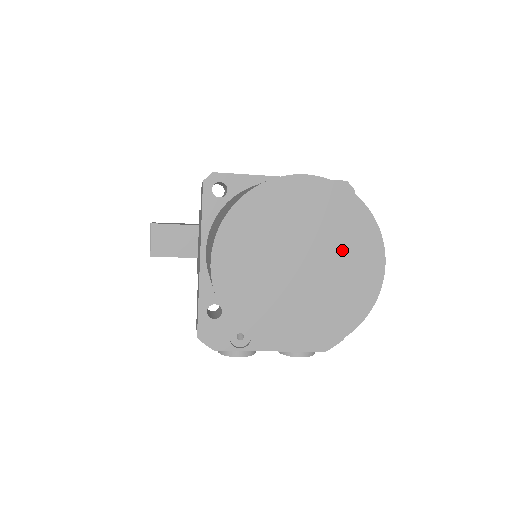
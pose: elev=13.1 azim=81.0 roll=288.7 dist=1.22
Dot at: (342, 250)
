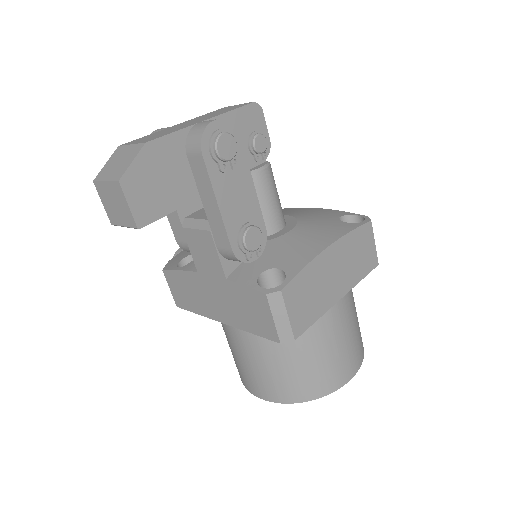
Dot at: occluded
